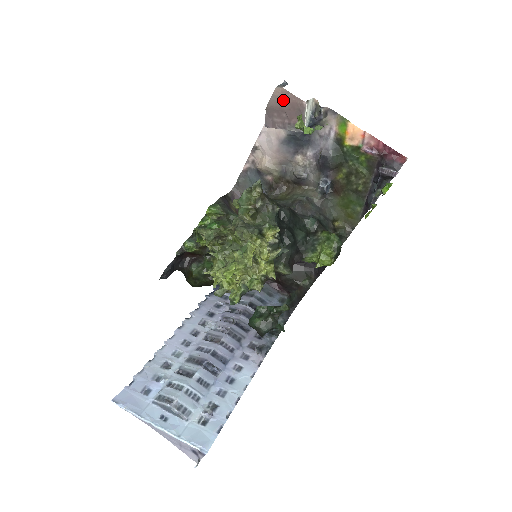
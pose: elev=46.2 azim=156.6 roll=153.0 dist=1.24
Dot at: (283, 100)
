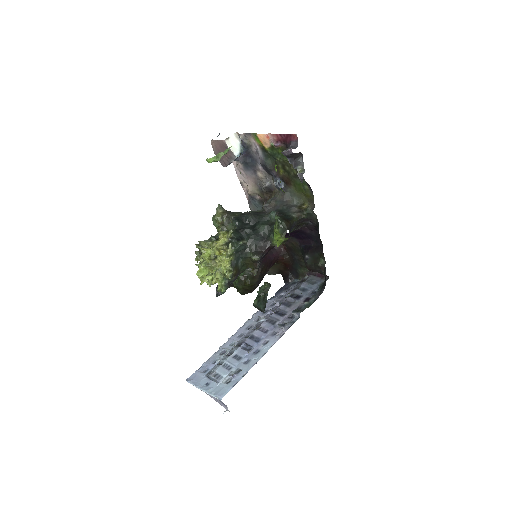
Dot at: (217, 147)
